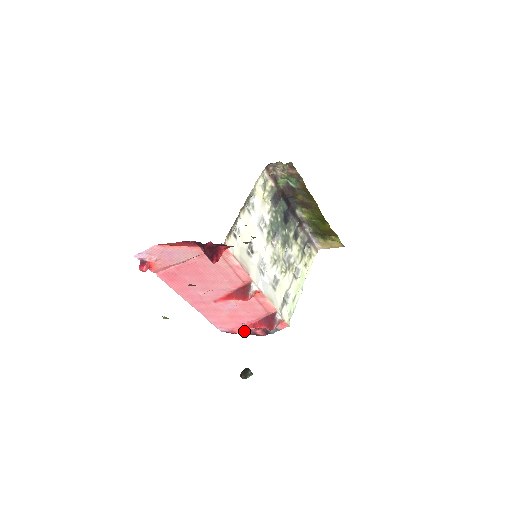
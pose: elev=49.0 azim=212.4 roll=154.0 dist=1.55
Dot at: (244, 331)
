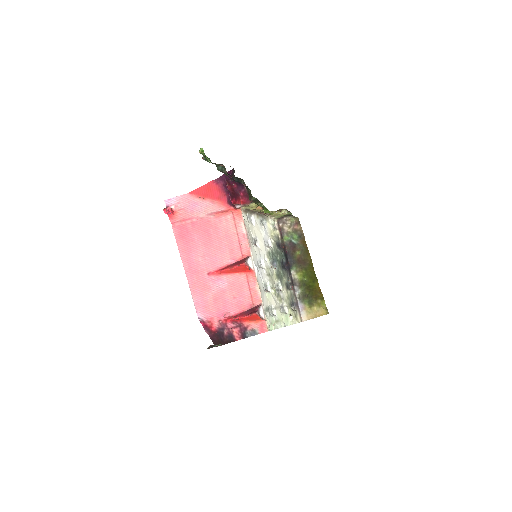
Dot at: (221, 327)
